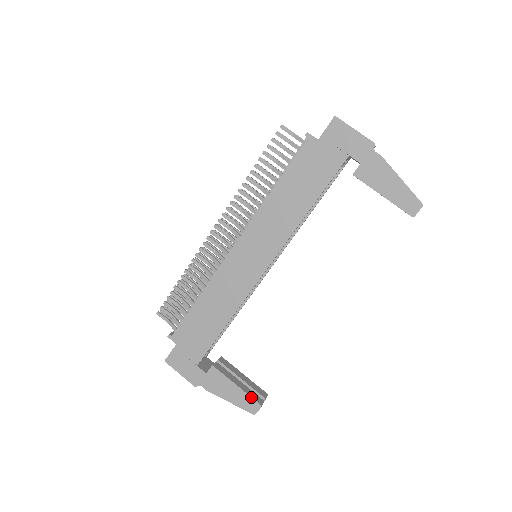
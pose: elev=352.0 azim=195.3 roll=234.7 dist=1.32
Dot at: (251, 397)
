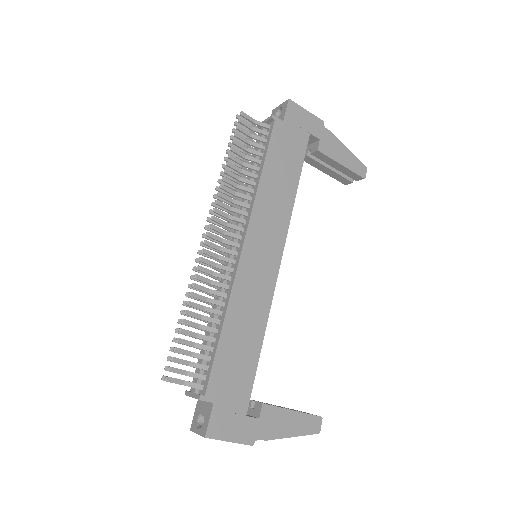
Dot at: (310, 414)
